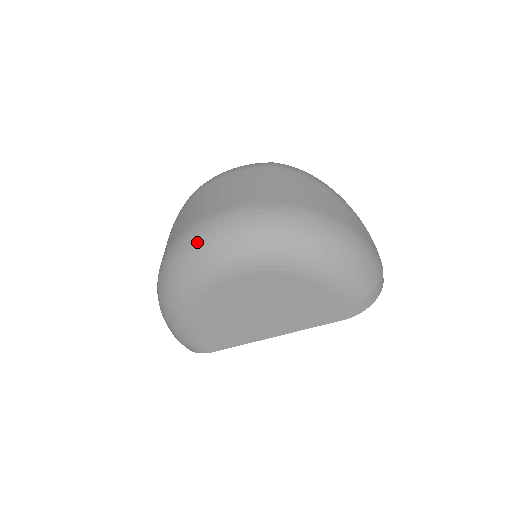
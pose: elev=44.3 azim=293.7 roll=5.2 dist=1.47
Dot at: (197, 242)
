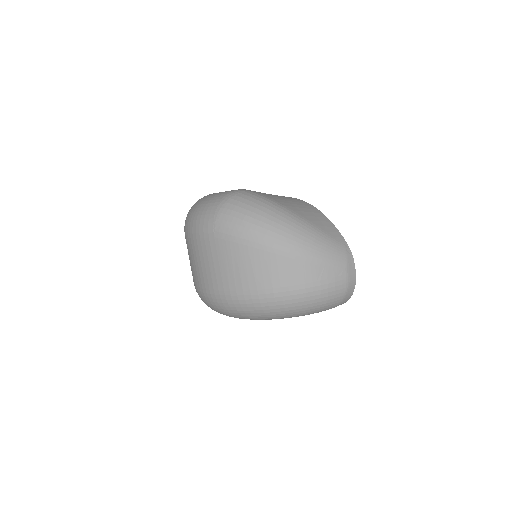
Dot at: occluded
